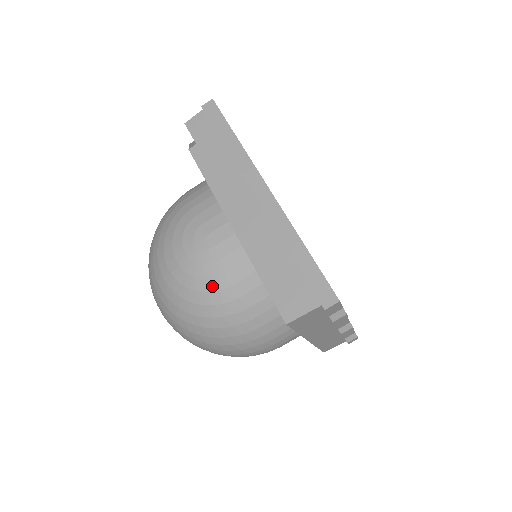
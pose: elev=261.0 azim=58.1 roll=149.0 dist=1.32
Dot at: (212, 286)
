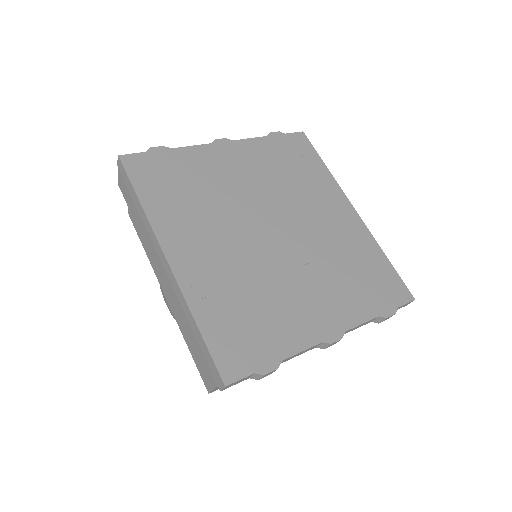
Dot at: occluded
